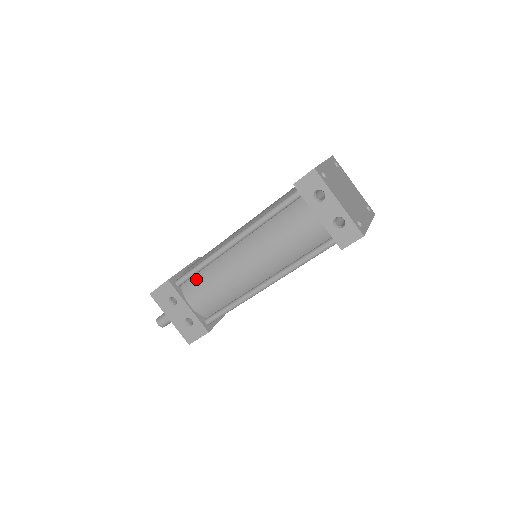
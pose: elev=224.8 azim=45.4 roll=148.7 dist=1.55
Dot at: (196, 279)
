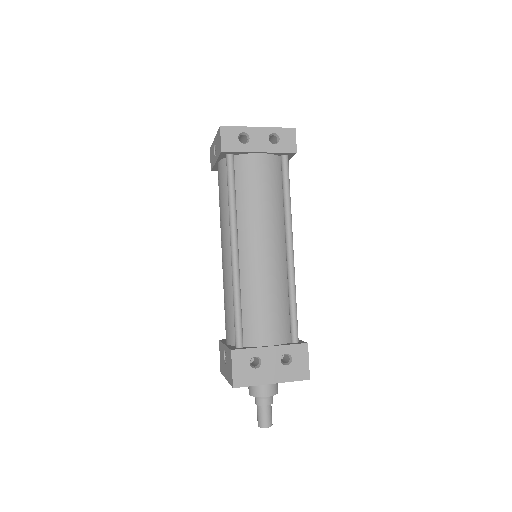
Dot at: (247, 320)
